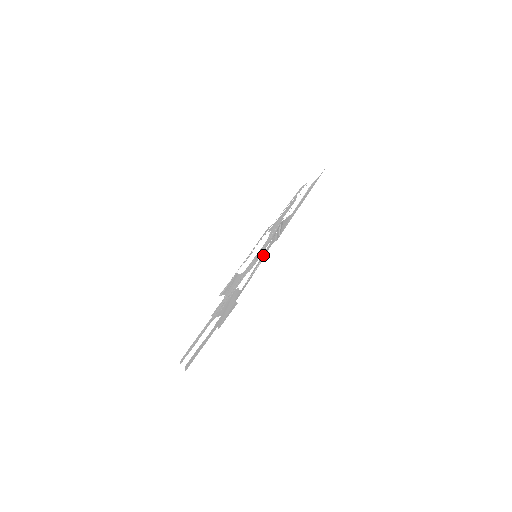
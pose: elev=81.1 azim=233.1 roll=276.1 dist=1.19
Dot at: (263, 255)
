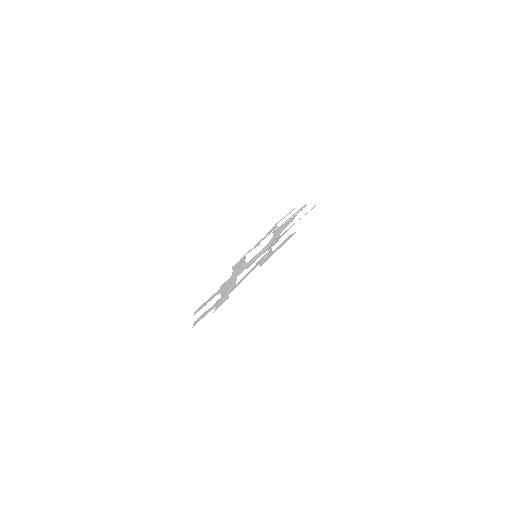
Dot at: (253, 268)
